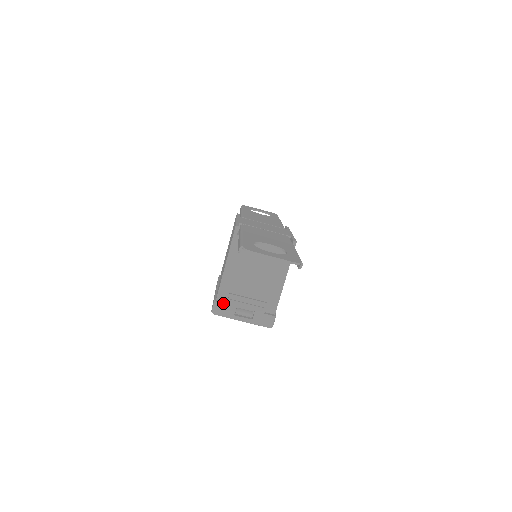
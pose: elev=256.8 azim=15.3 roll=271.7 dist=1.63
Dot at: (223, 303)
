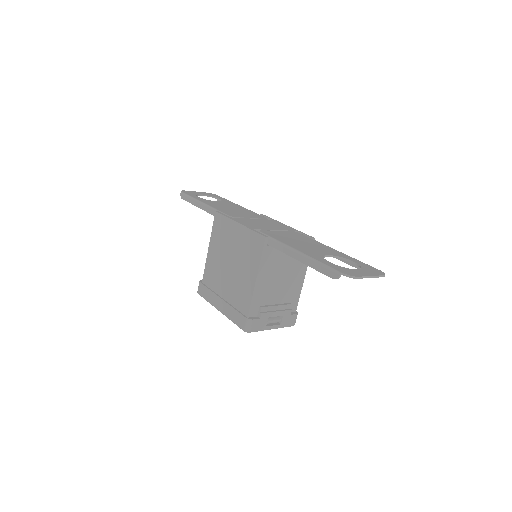
Dot at: (257, 319)
